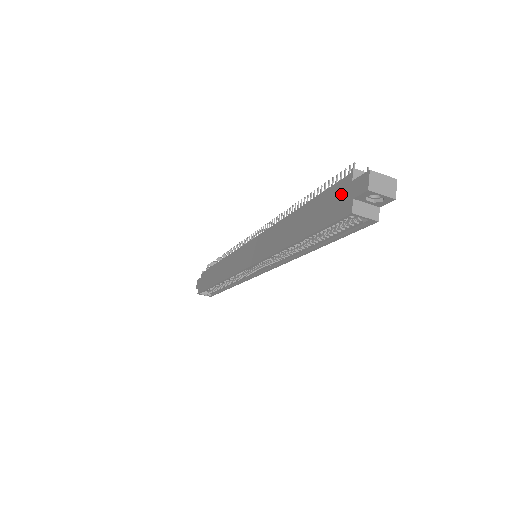
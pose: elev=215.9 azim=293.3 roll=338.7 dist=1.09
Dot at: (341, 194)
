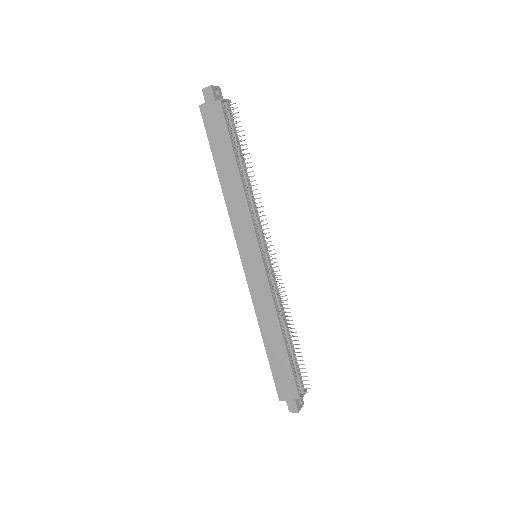
Dot at: (289, 391)
